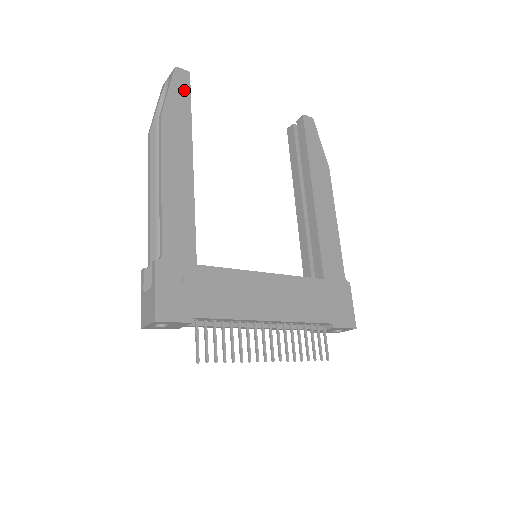
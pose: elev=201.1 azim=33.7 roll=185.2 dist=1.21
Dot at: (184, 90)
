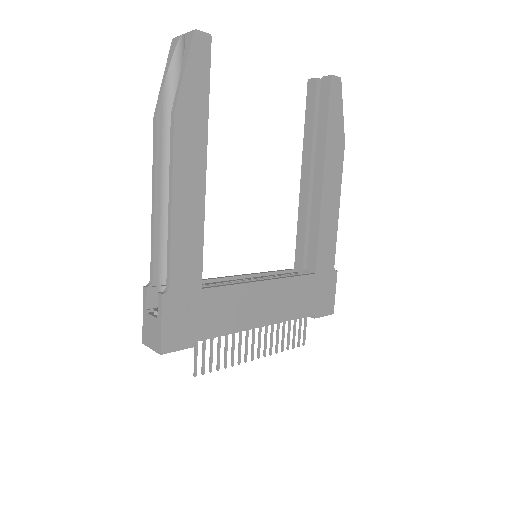
Dot at: (203, 66)
